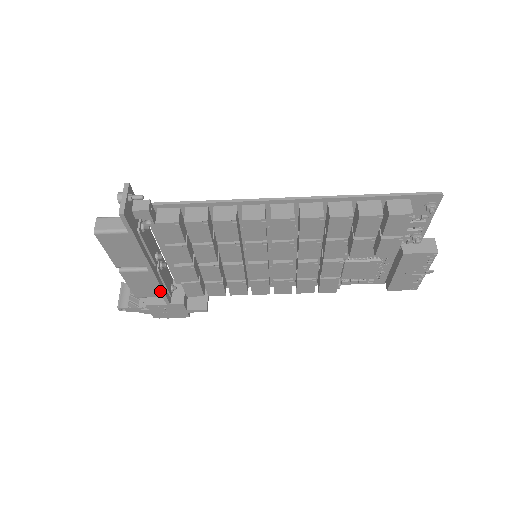
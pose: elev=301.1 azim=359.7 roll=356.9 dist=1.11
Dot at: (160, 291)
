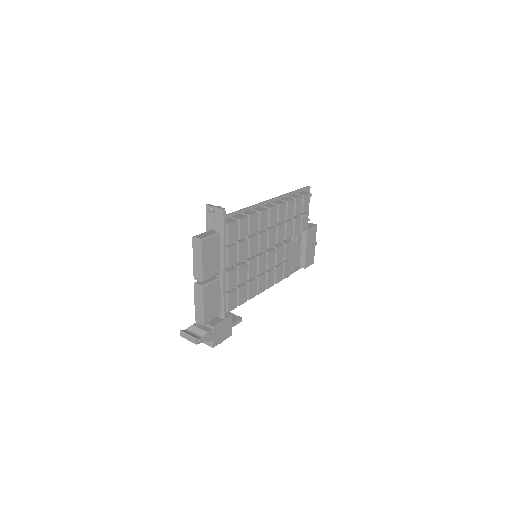
Dot at: (224, 300)
